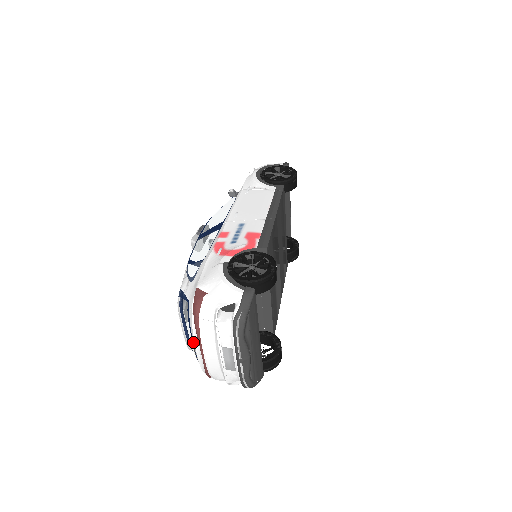
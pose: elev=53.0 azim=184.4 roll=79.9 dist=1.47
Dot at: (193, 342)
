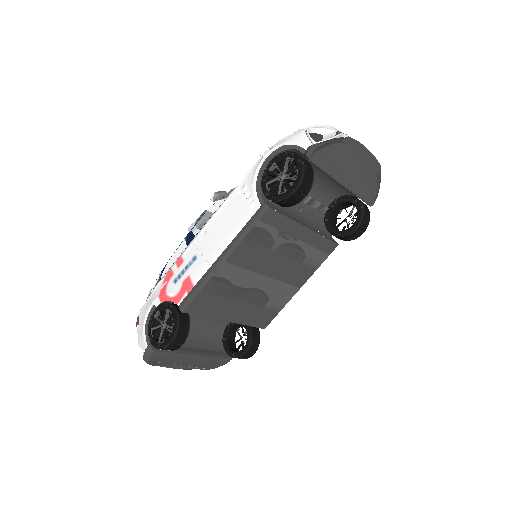
Dot at: occluded
